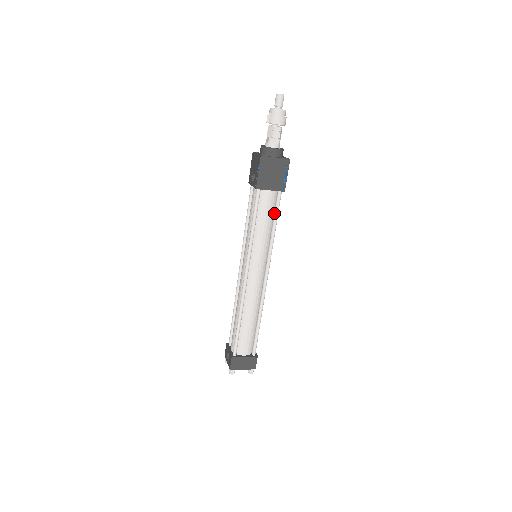
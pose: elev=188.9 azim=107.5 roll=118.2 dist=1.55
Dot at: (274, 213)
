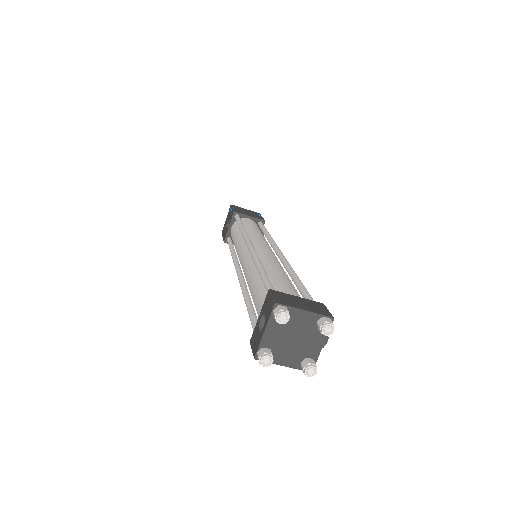
Dot at: (261, 229)
